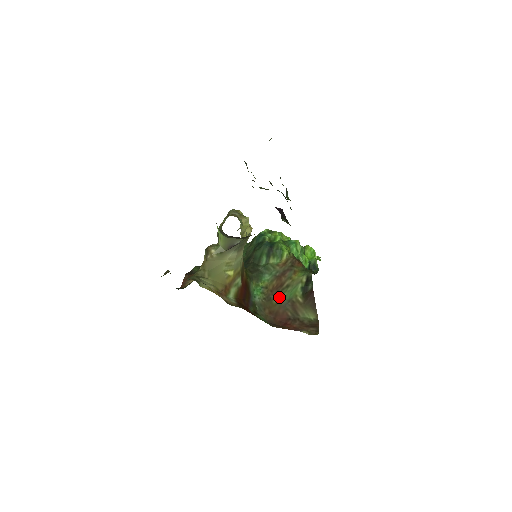
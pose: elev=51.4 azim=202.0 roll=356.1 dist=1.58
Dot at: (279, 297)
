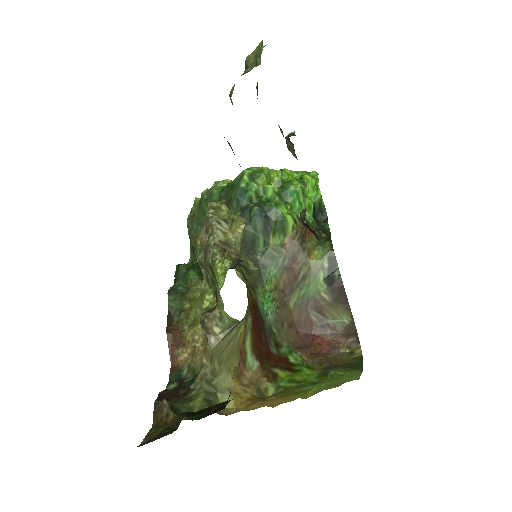
Dot at: (296, 297)
